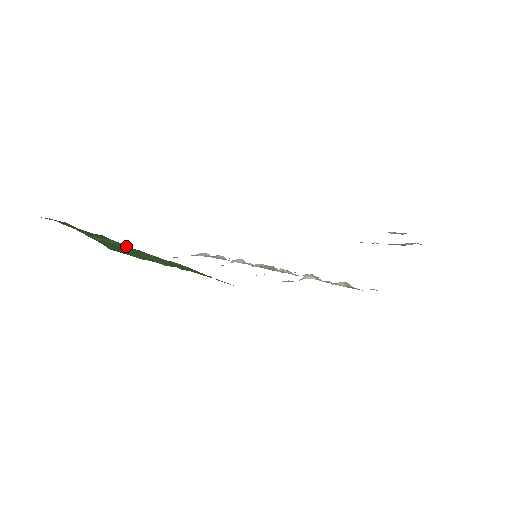
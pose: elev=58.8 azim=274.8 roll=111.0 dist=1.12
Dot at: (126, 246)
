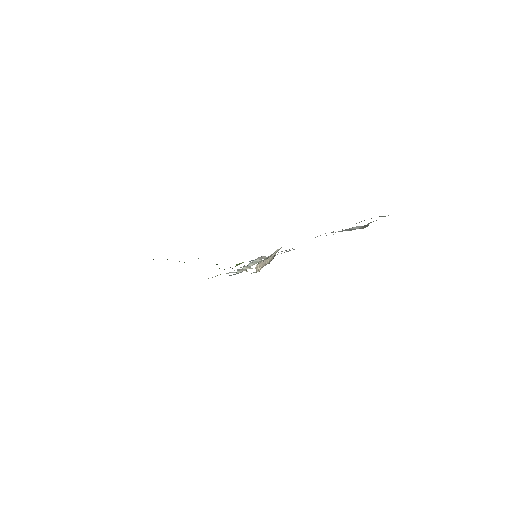
Dot at: occluded
